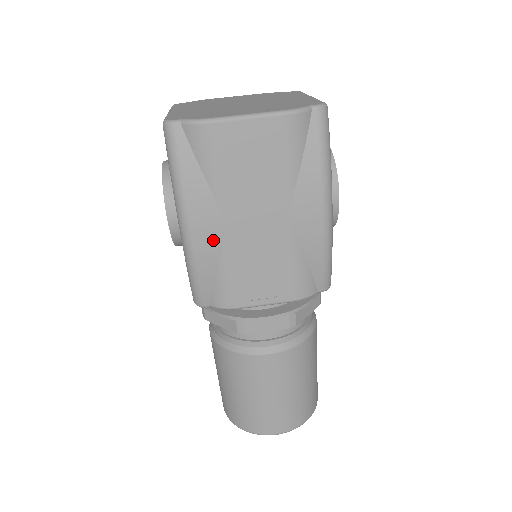
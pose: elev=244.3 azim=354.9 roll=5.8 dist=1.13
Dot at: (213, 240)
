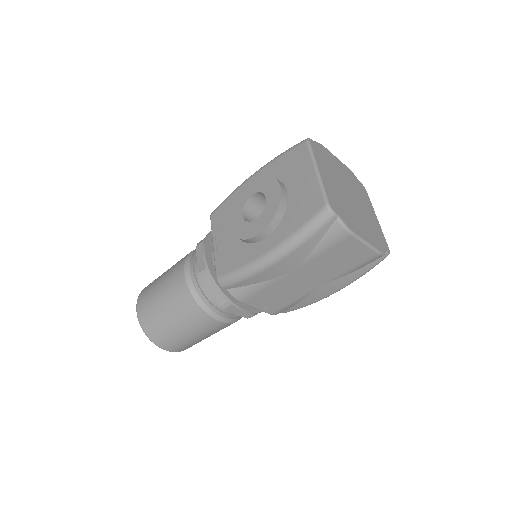
Dot at: (277, 273)
